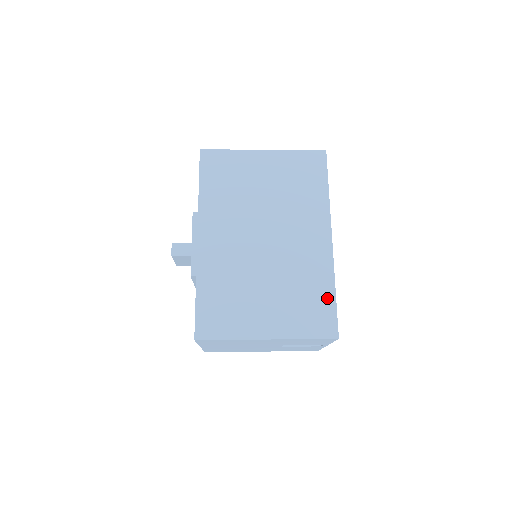
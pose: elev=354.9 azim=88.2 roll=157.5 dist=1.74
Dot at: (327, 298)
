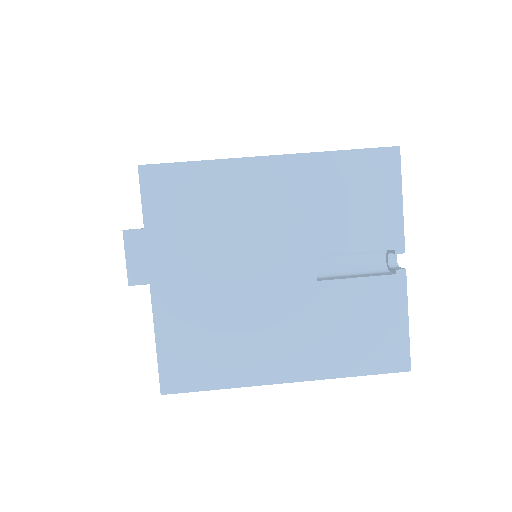
Dot at: occluded
